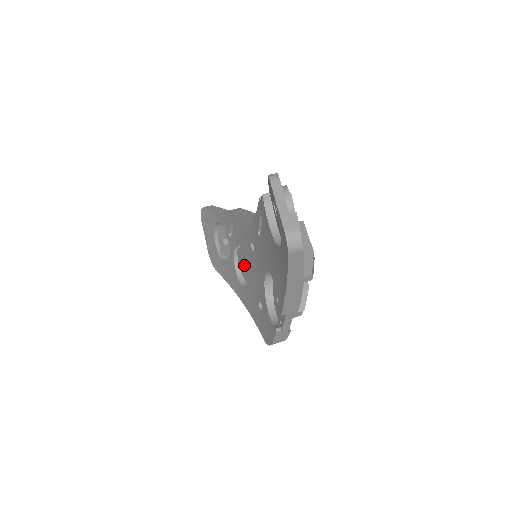
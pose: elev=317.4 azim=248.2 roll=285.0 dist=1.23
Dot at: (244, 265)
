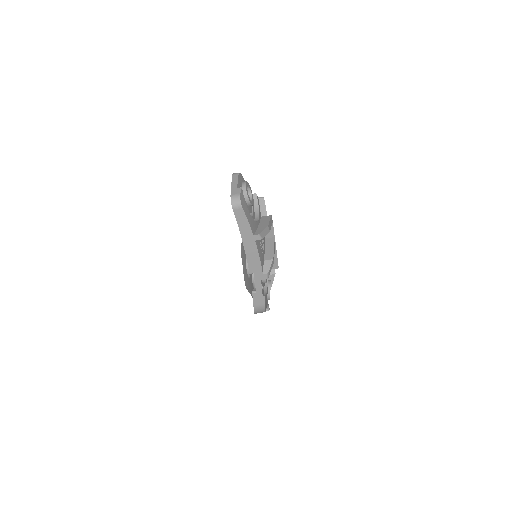
Dot at: occluded
